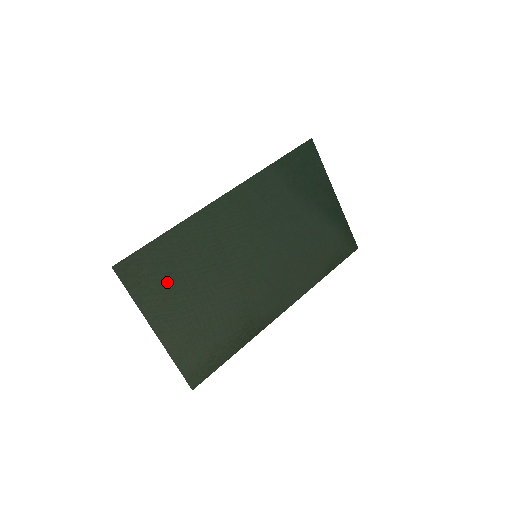
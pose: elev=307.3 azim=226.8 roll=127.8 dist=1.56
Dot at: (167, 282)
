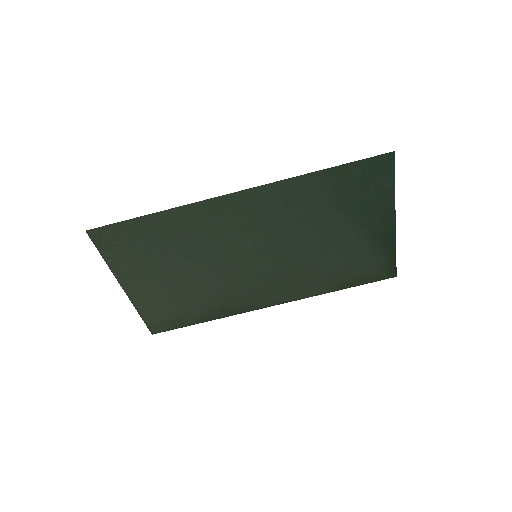
Dot at: (144, 255)
